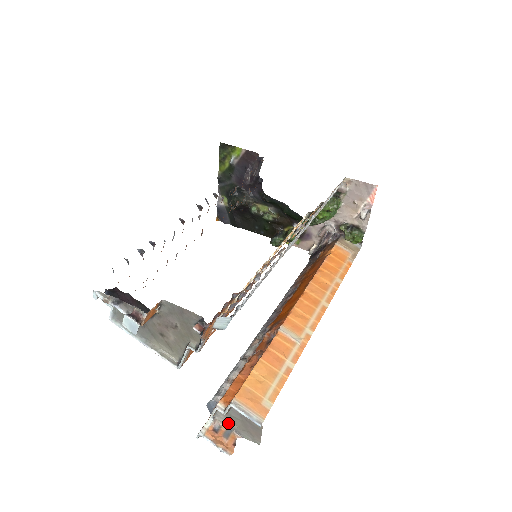
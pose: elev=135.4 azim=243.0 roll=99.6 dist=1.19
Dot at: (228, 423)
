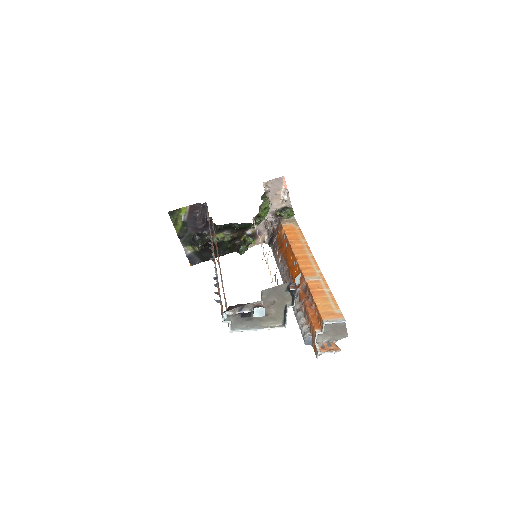
Dot at: (325, 339)
